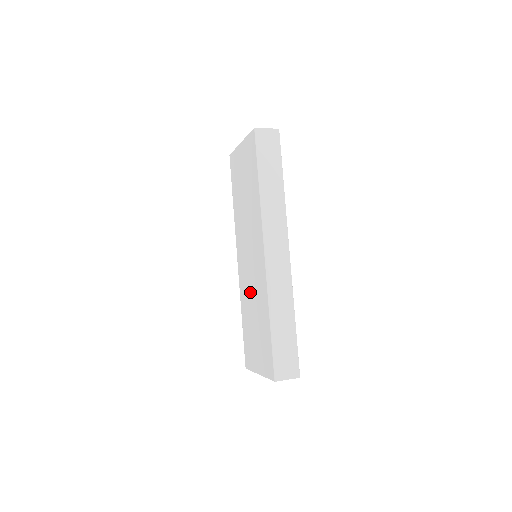
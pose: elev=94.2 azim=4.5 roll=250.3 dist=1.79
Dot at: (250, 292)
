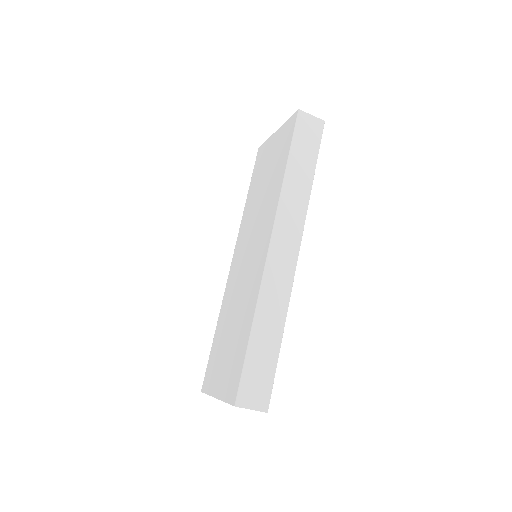
Dot at: (236, 296)
